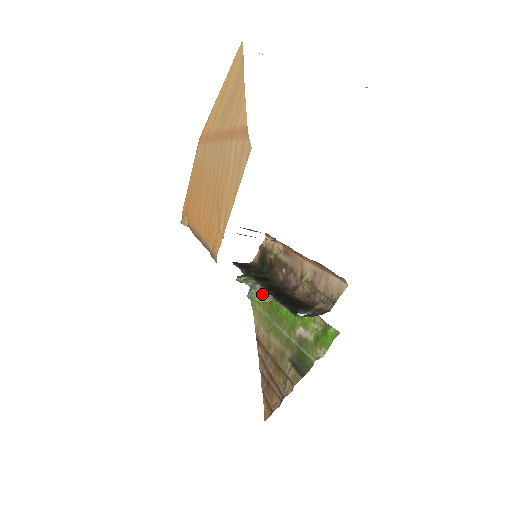
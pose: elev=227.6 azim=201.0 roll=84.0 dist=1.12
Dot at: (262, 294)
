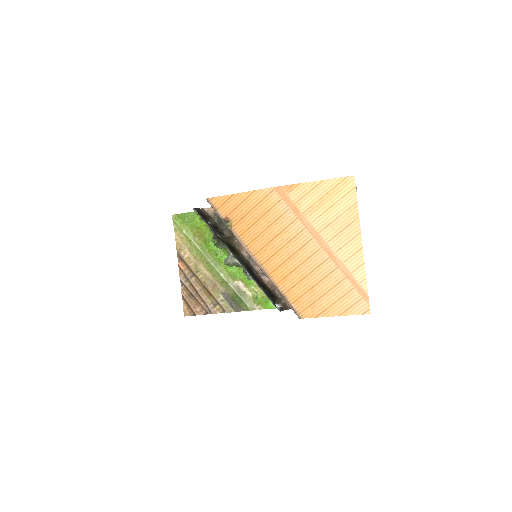
Dot at: (235, 265)
